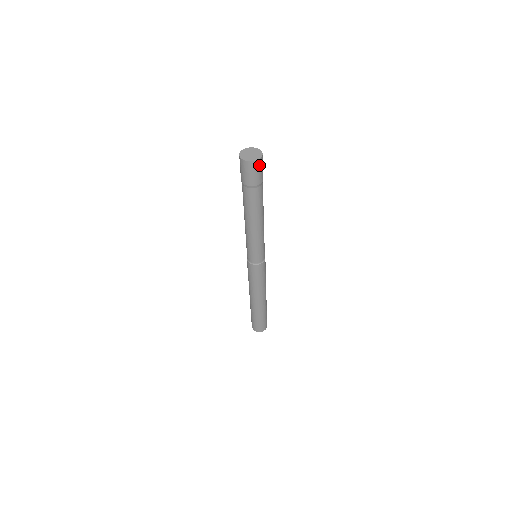
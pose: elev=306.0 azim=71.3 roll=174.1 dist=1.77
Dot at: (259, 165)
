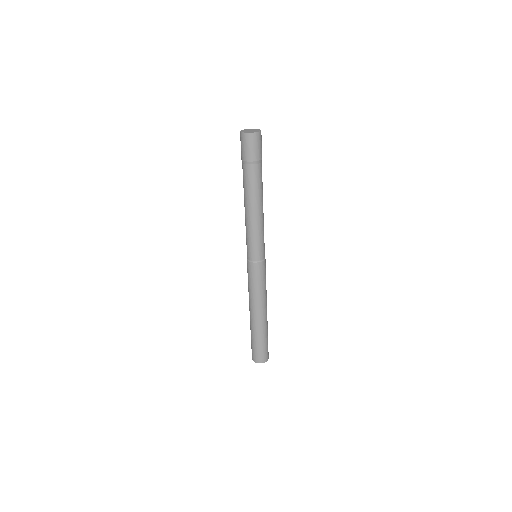
Dot at: (260, 138)
